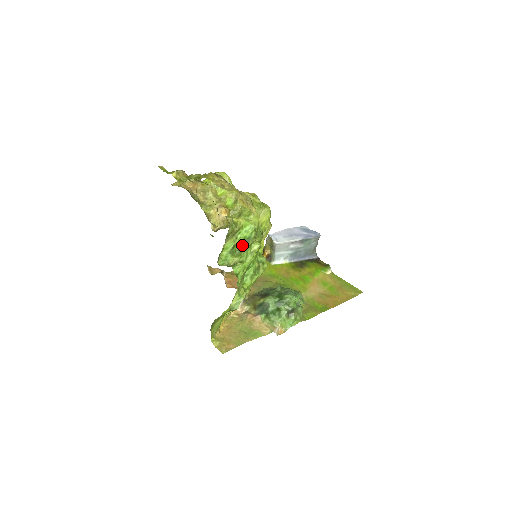
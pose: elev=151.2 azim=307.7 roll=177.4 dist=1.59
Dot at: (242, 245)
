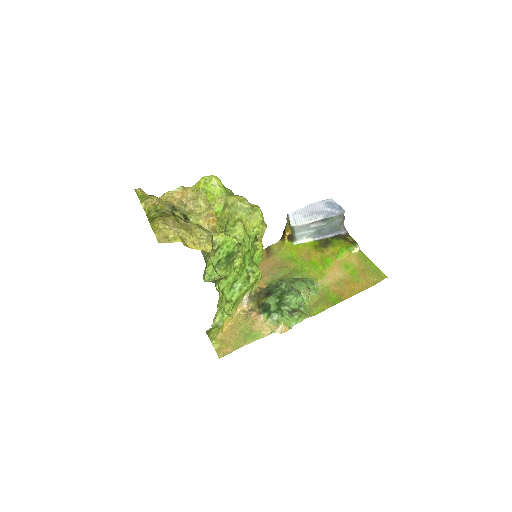
Dot at: (228, 258)
